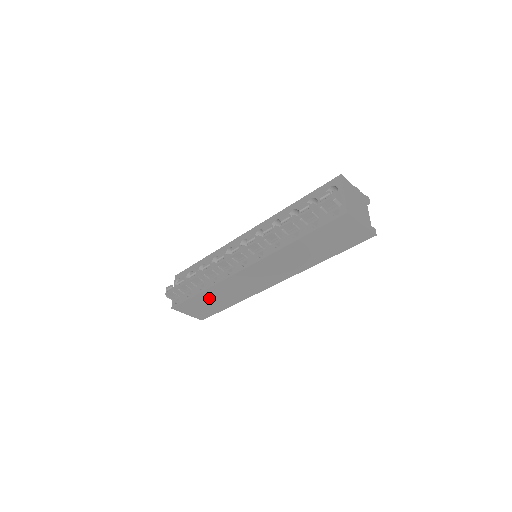
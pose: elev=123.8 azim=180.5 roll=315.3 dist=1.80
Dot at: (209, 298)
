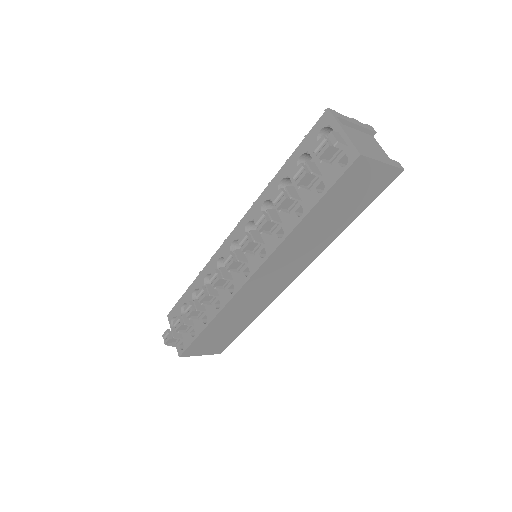
Dot at: (219, 328)
